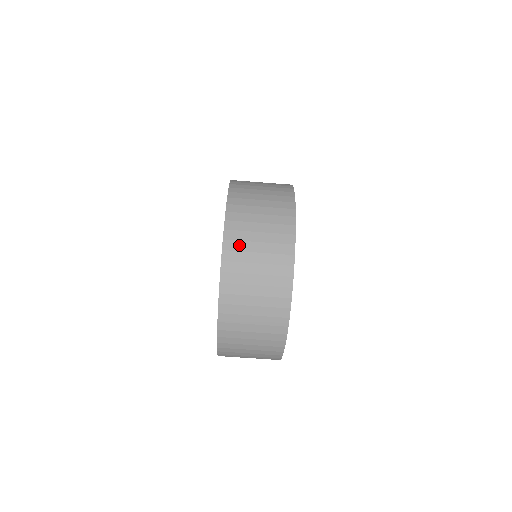
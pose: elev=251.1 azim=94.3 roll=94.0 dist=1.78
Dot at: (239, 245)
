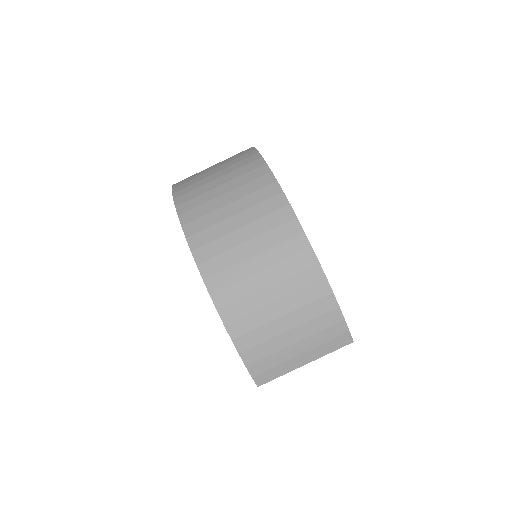
Dot at: (191, 182)
